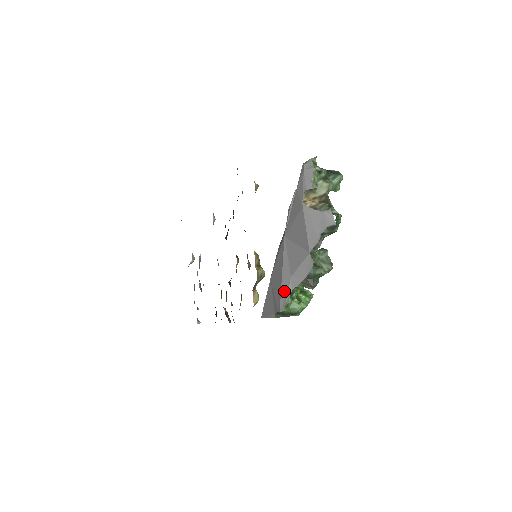
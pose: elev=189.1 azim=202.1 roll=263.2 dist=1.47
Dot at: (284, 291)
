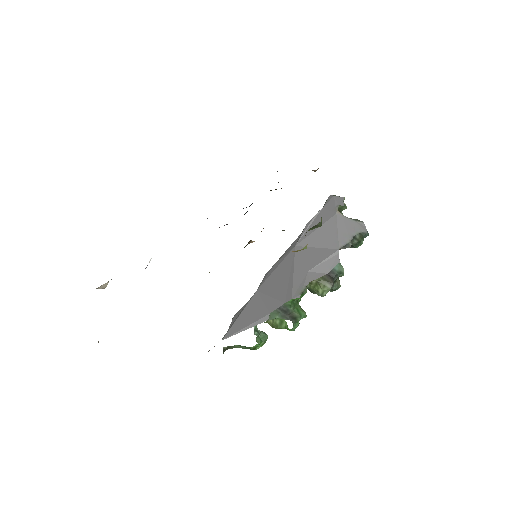
Dot at: (298, 282)
